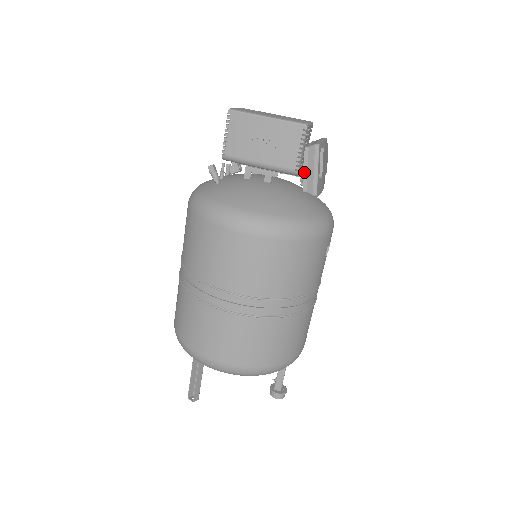
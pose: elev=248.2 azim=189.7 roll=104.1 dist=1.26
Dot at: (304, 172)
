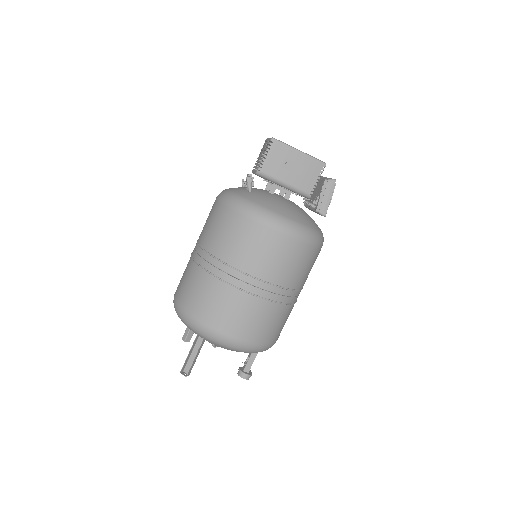
Dot at: (320, 197)
